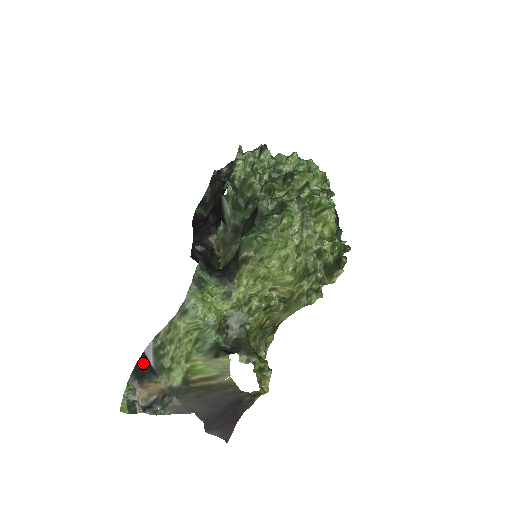
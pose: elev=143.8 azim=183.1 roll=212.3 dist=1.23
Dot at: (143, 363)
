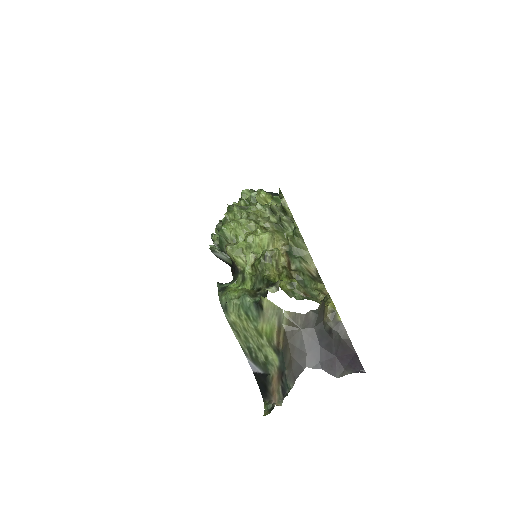
Dot at: (259, 380)
